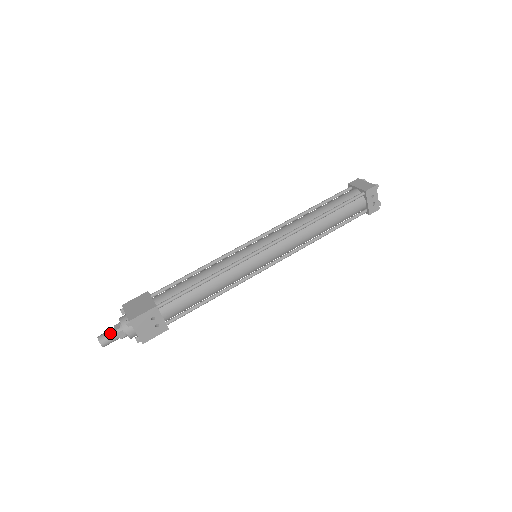
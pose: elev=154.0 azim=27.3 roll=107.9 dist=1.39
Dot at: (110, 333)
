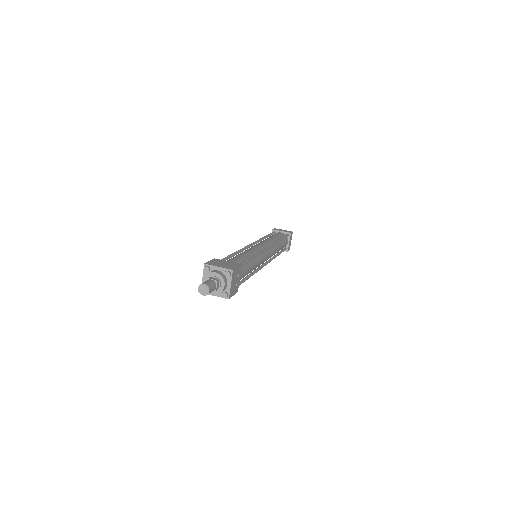
Dot at: (212, 282)
